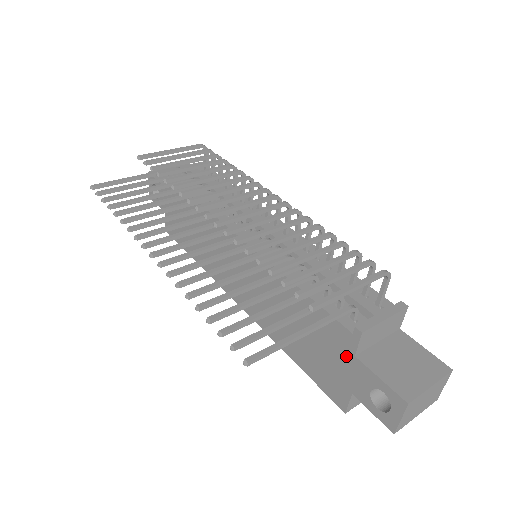
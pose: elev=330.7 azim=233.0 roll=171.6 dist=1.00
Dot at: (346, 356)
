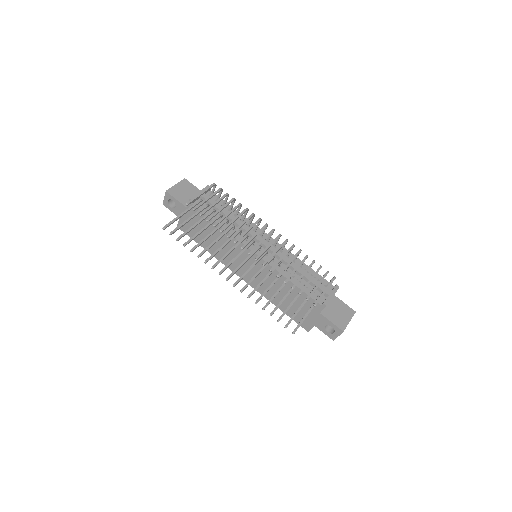
Dot at: (315, 312)
